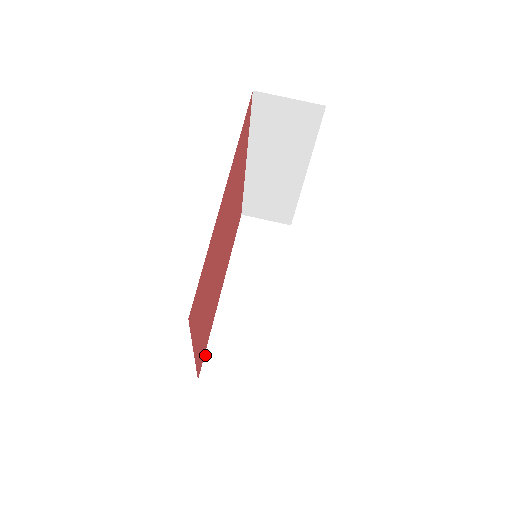
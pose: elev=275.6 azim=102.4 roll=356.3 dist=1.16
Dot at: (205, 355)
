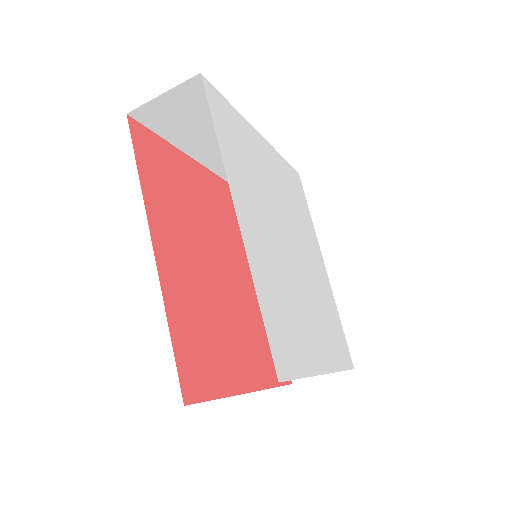
Dot at: occluded
